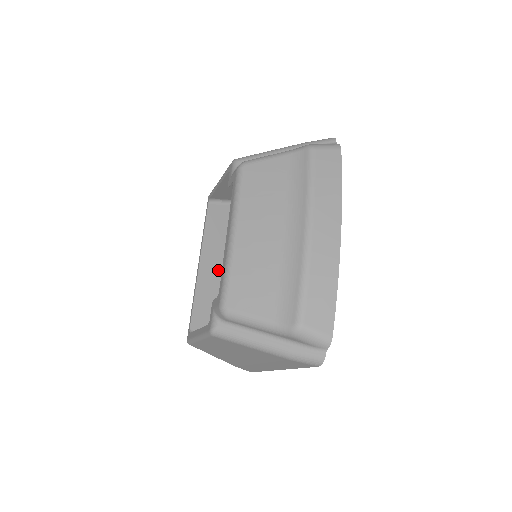
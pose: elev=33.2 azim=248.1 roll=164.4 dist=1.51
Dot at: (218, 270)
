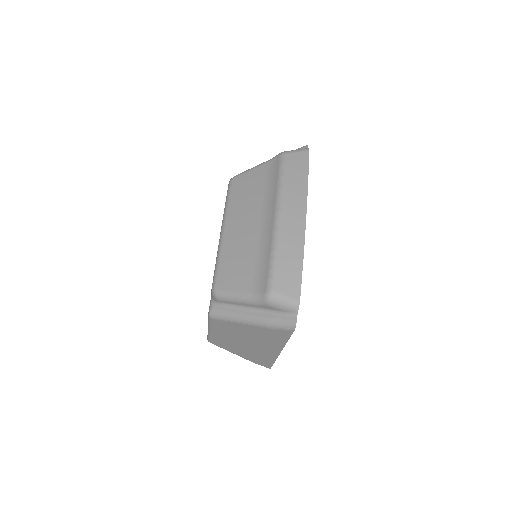
Dot at: occluded
